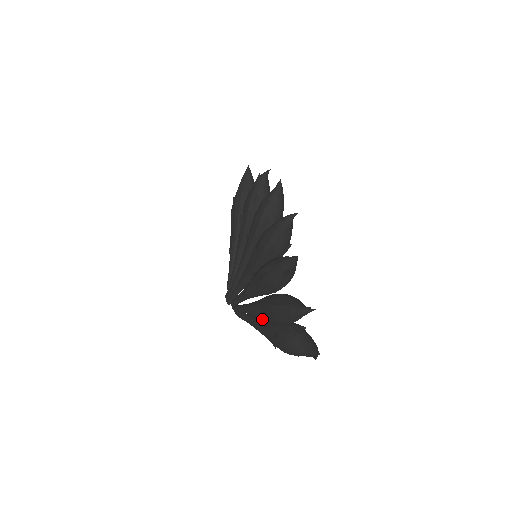
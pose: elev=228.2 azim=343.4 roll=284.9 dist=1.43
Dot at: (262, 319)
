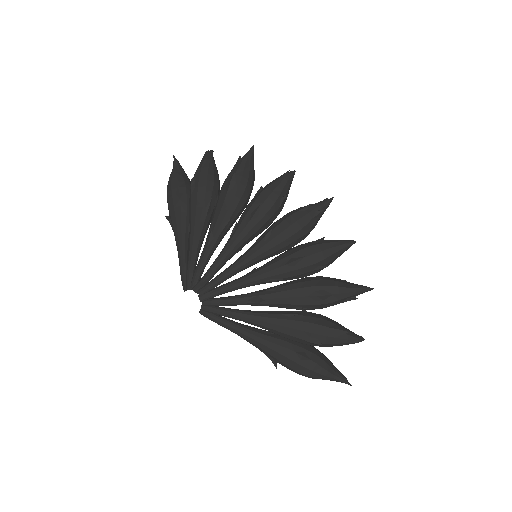
Dot at: (268, 332)
